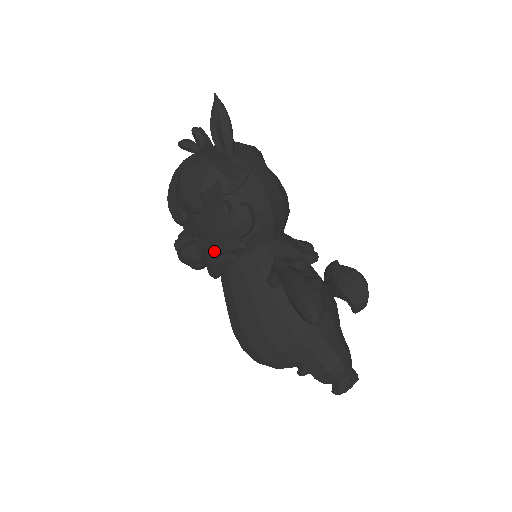
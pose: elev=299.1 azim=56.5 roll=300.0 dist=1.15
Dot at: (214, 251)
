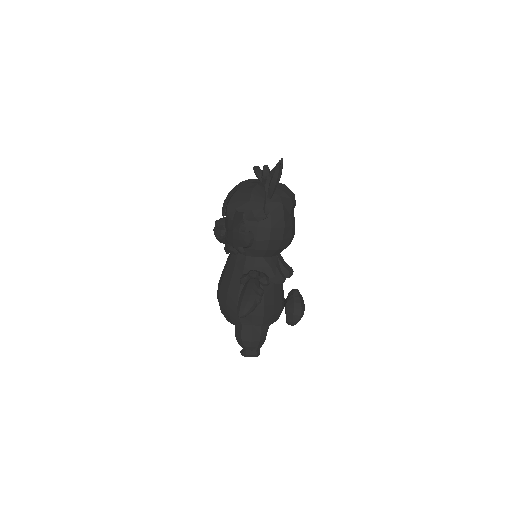
Dot at: (228, 242)
